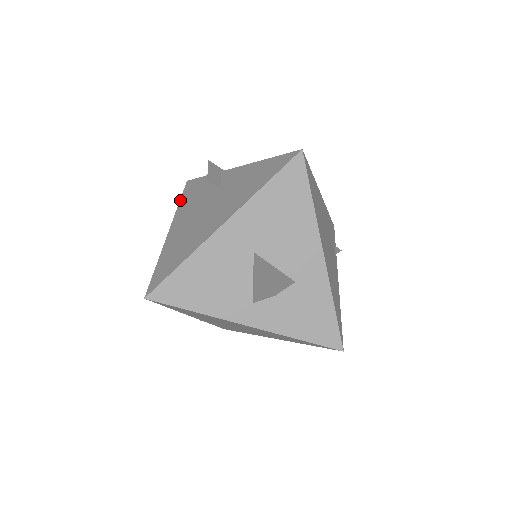
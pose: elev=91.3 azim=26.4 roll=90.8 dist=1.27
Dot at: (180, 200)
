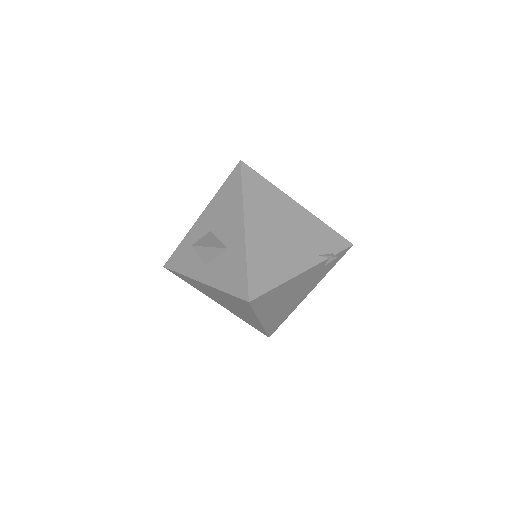
Dot at: occluded
